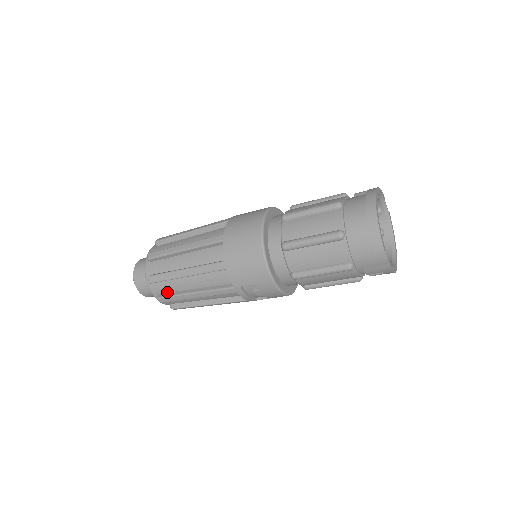
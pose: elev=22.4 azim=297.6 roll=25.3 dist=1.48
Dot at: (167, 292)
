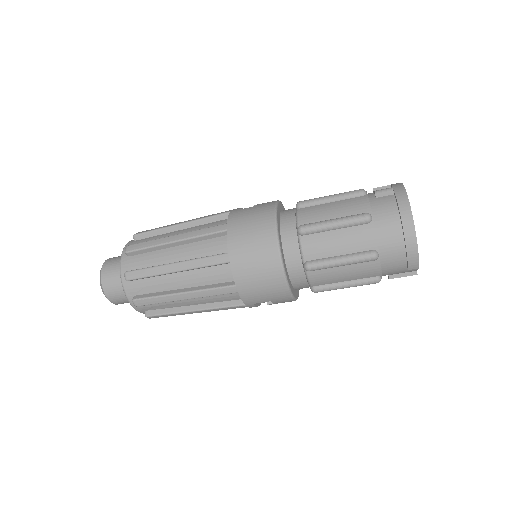
Dot at: (157, 309)
